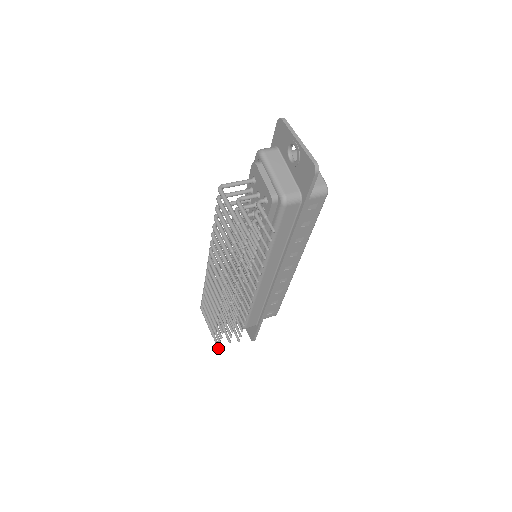
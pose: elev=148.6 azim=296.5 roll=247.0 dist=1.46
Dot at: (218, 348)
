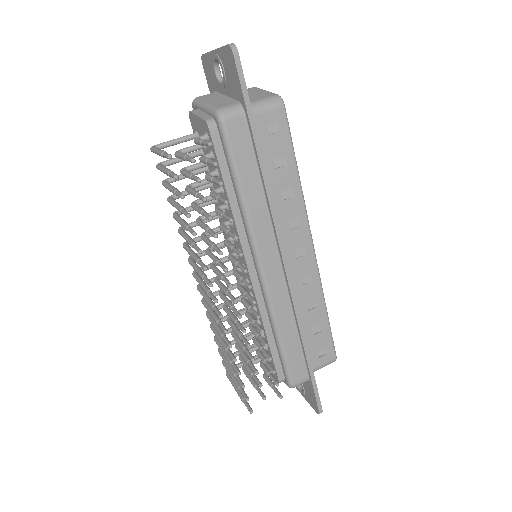
Dot at: (250, 413)
